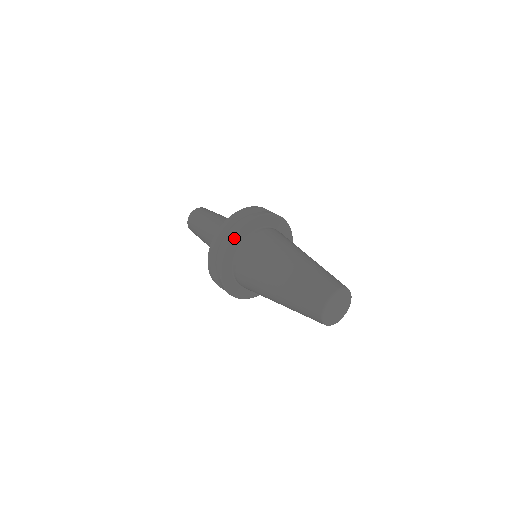
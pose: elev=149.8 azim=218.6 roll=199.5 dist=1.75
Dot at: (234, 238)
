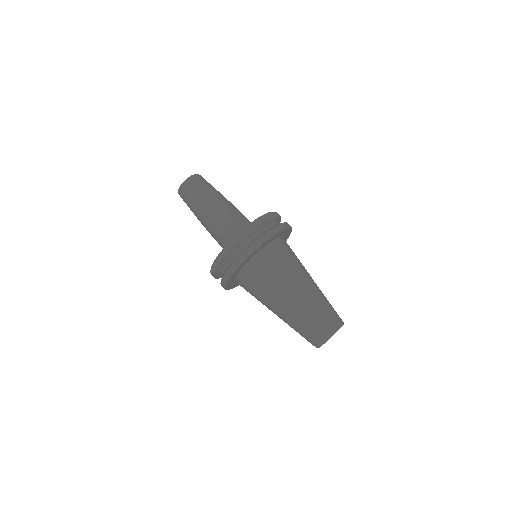
Dot at: (258, 248)
